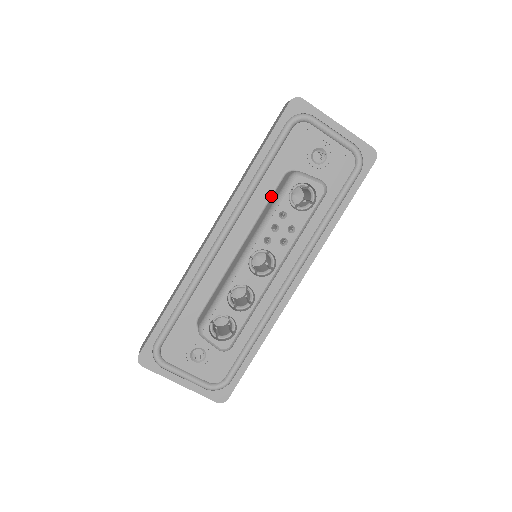
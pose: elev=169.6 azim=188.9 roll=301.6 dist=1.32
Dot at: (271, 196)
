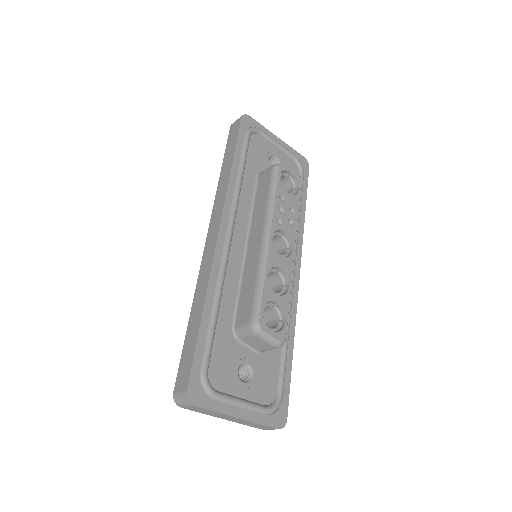
Dot at: (254, 194)
